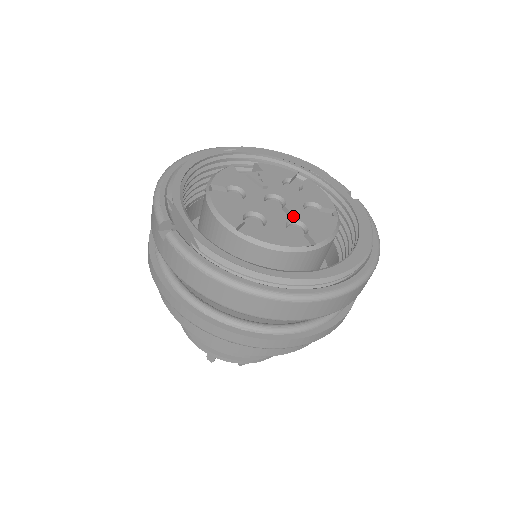
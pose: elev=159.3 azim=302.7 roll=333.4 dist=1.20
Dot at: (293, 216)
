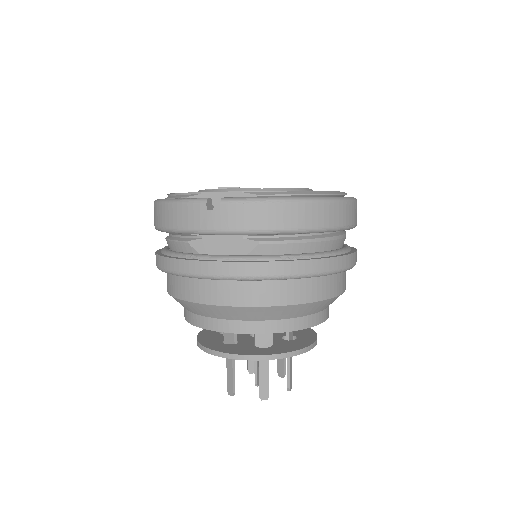
Dot at: occluded
